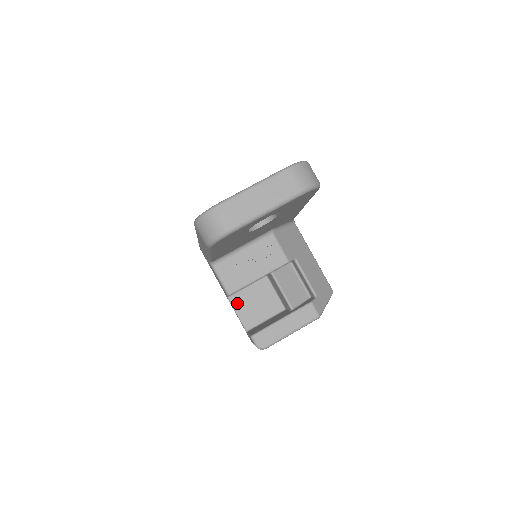
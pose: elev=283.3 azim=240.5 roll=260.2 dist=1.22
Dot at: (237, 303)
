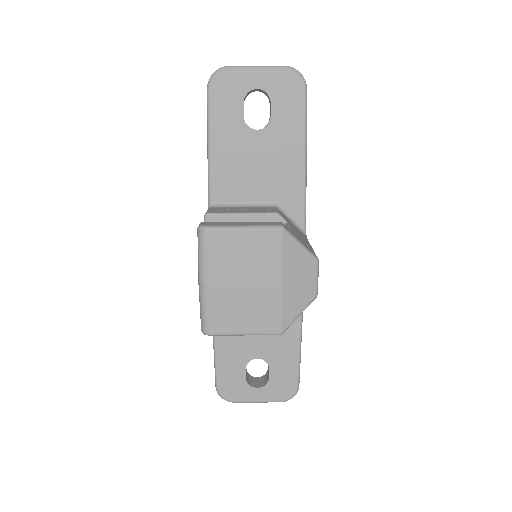
Dot at: occluded
